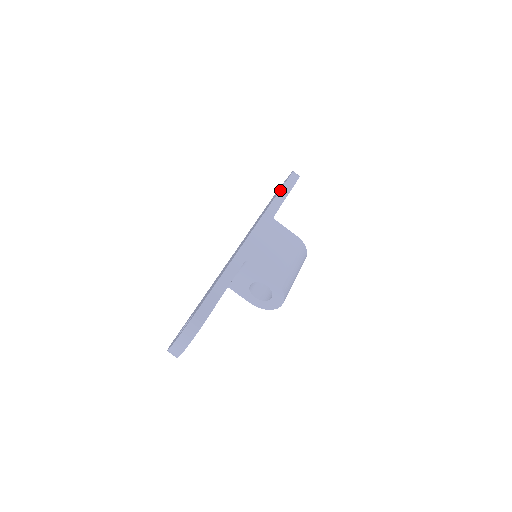
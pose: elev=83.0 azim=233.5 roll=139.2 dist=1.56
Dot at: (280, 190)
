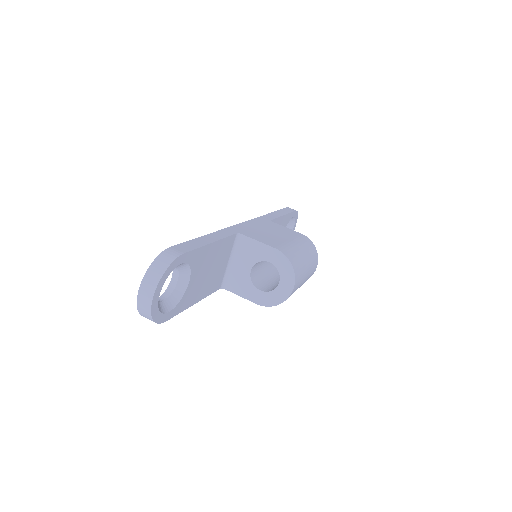
Dot at: (276, 211)
